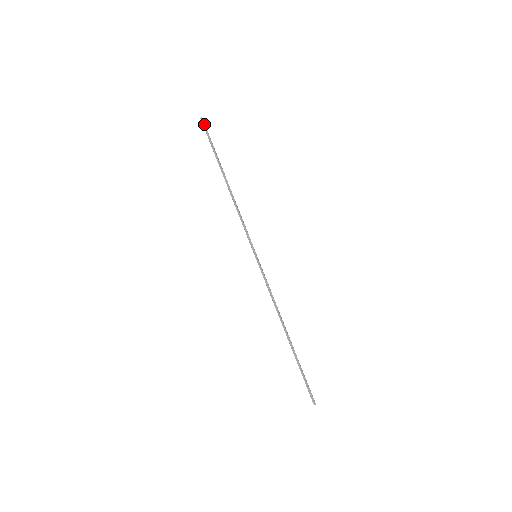
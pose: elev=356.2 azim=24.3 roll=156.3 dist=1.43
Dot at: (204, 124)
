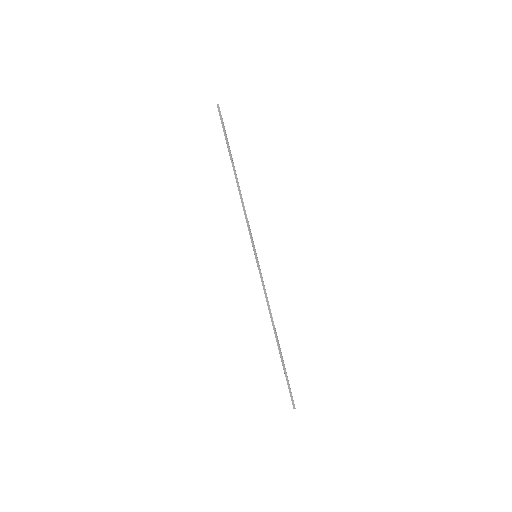
Dot at: (220, 111)
